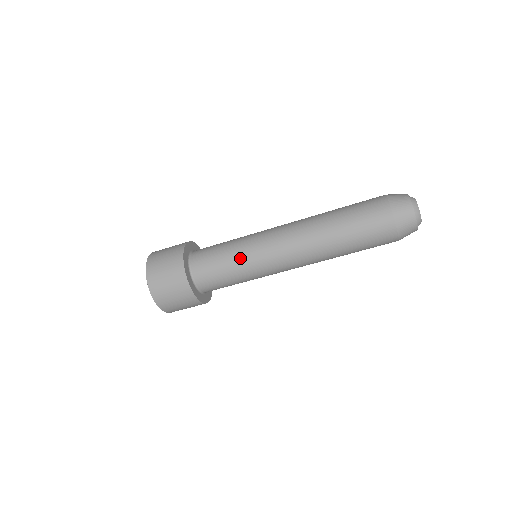
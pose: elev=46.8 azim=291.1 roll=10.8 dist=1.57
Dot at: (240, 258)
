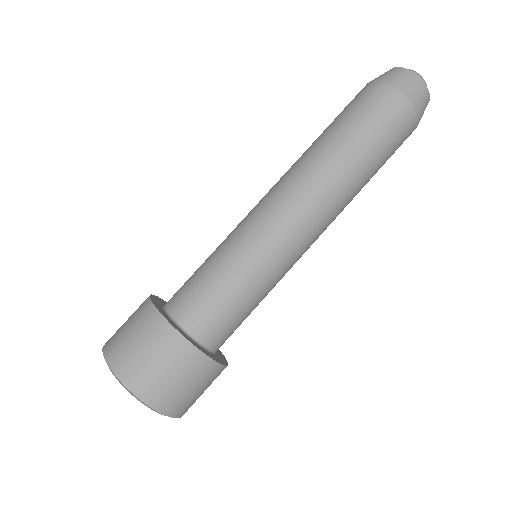
Dot at: (238, 259)
